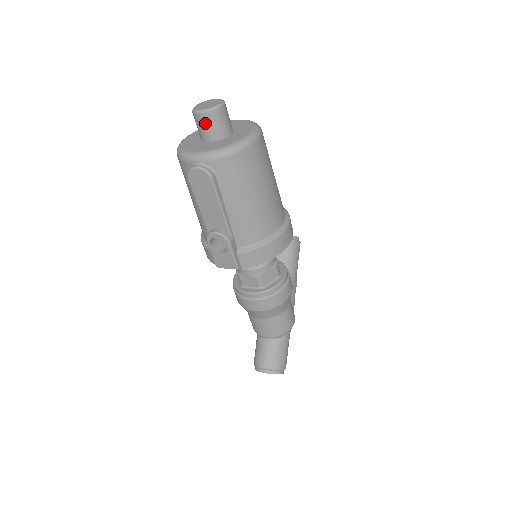
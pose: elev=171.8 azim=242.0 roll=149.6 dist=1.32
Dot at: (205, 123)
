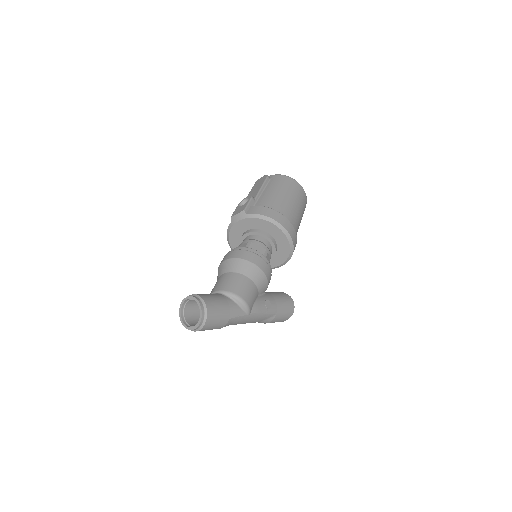
Dot at: occluded
